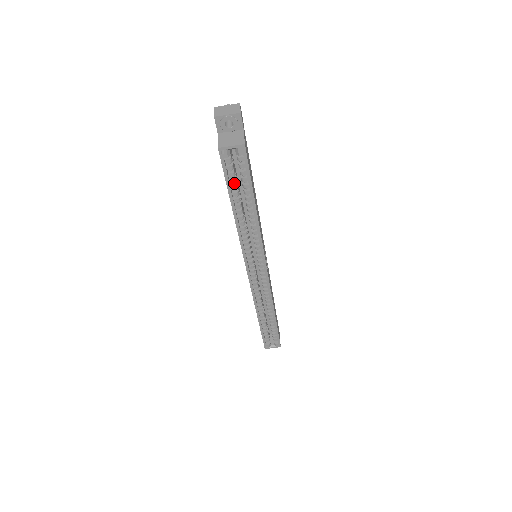
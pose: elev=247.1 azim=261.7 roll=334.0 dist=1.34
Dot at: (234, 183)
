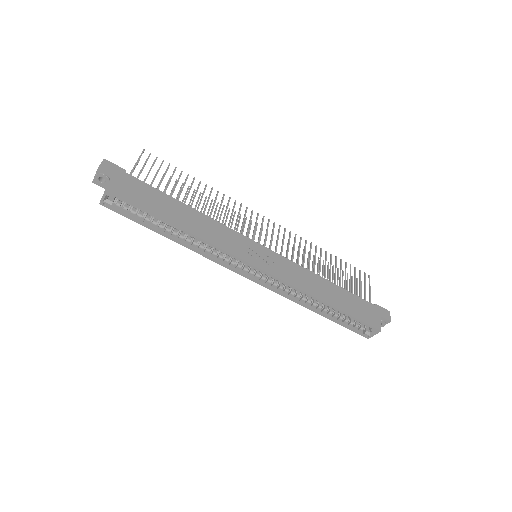
Dot at: (144, 217)
